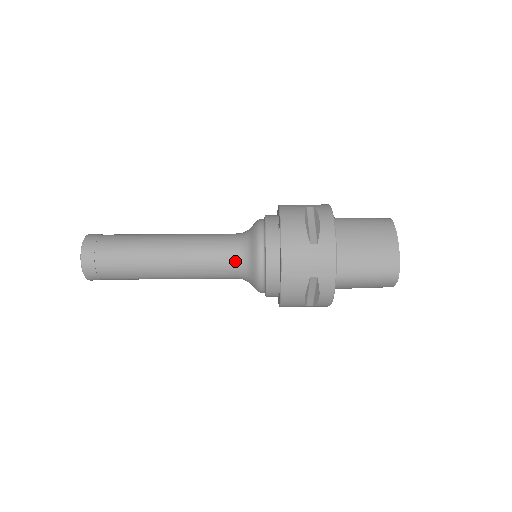
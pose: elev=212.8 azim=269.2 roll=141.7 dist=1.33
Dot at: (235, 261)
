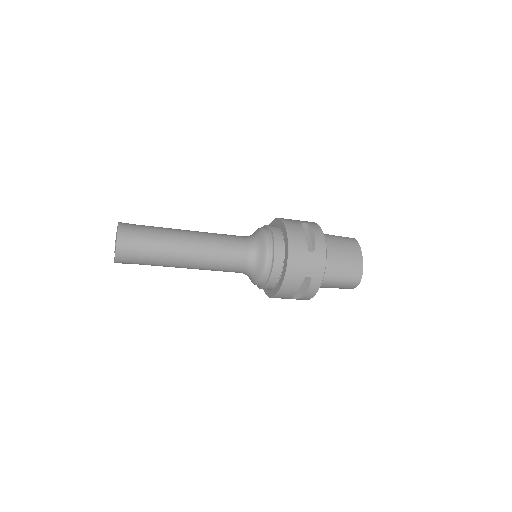
Dot at: (246, 259)
